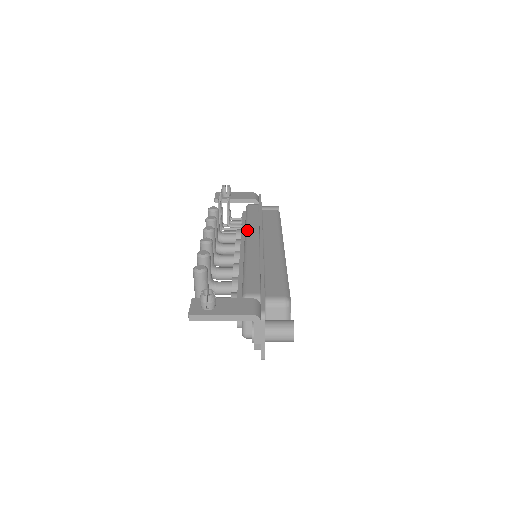
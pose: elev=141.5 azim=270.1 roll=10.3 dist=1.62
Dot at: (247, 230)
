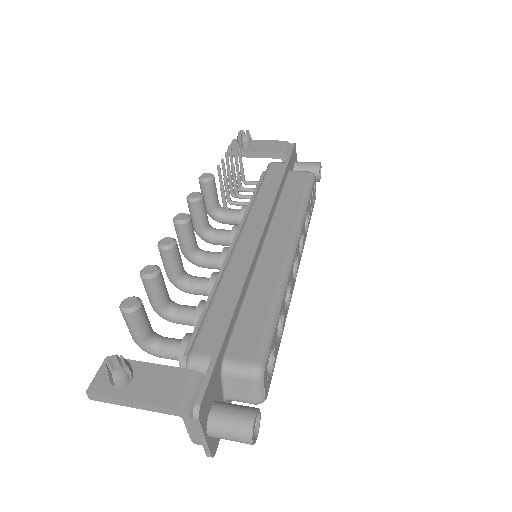
Dot at: (249, 214)
